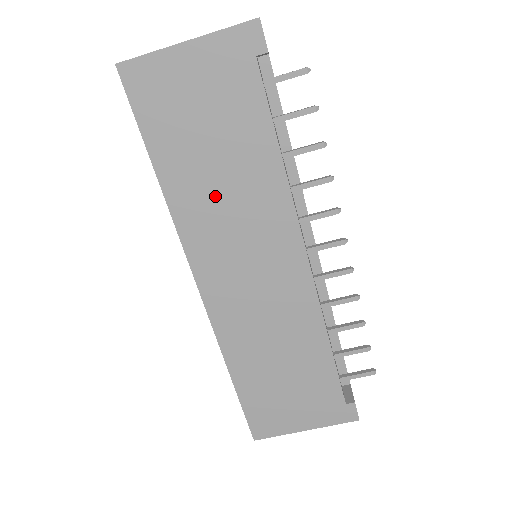
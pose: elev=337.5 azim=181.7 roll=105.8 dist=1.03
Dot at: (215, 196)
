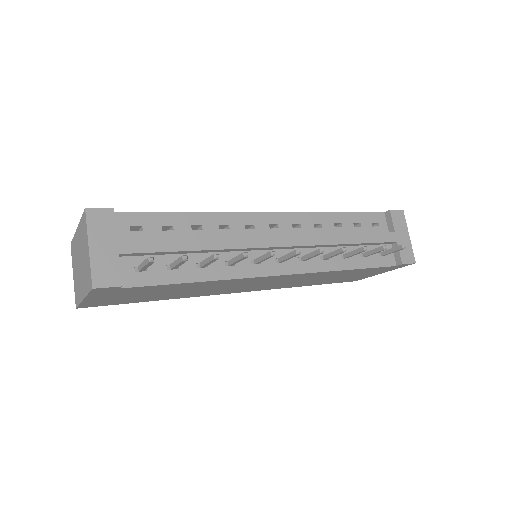
Dot at: (196, 292)
